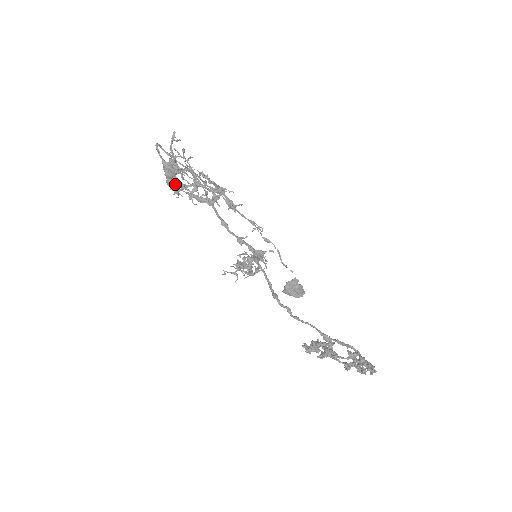
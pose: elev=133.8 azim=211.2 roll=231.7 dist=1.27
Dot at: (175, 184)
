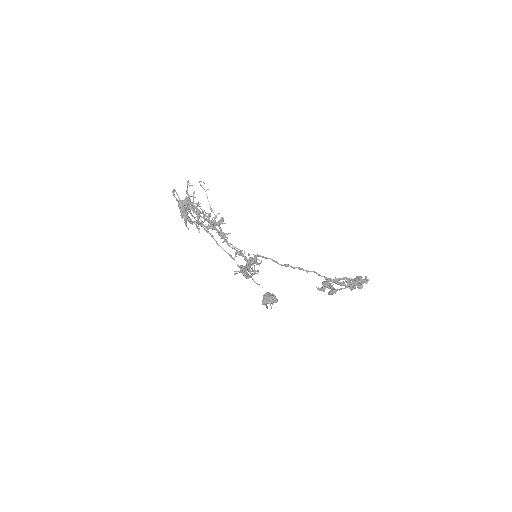
Dot at: (187, 217)
